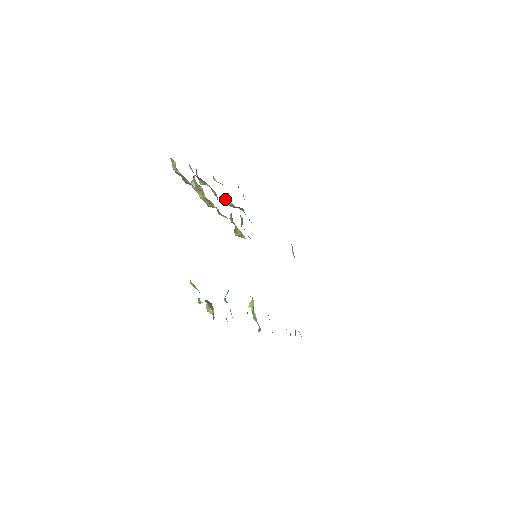
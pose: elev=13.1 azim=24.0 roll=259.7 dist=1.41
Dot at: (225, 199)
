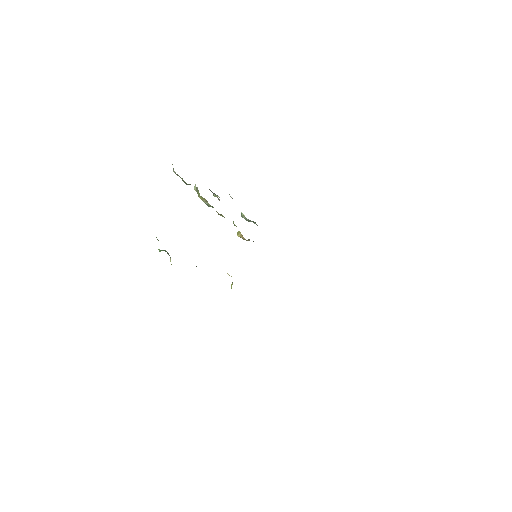
Dot at: (241, 214)
